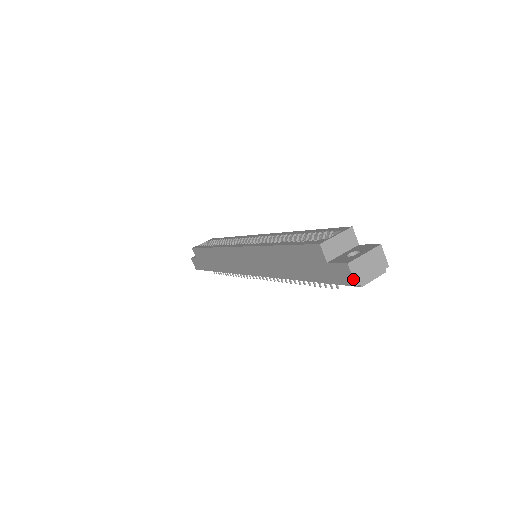
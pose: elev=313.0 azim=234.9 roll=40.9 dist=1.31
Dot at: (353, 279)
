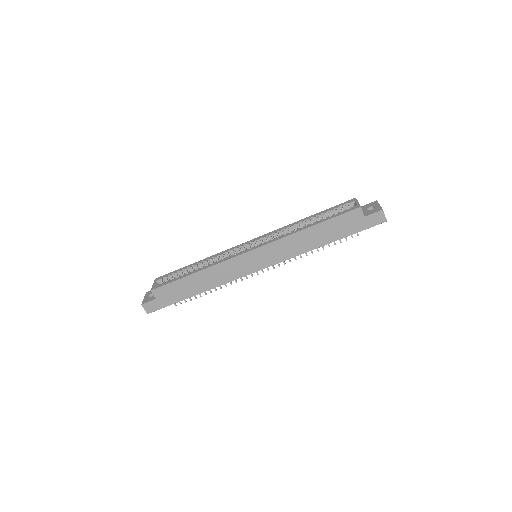
Dot at: occluded
